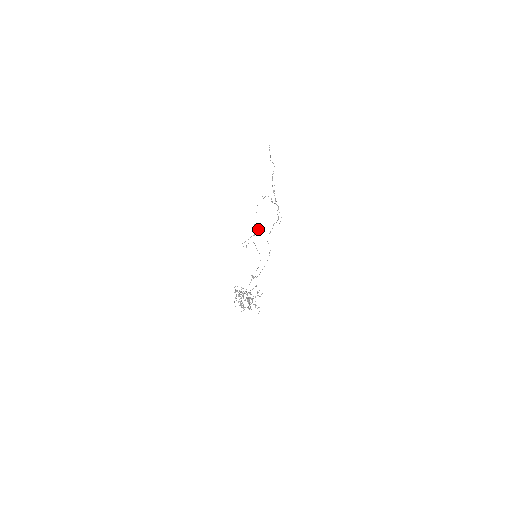
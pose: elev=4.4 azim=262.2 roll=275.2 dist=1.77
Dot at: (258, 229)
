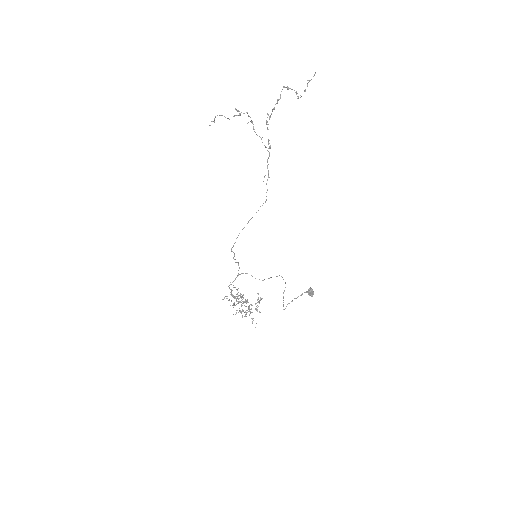
Dot at: occluded
